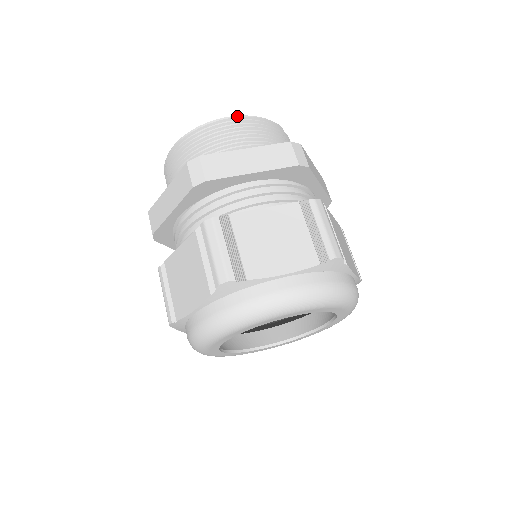
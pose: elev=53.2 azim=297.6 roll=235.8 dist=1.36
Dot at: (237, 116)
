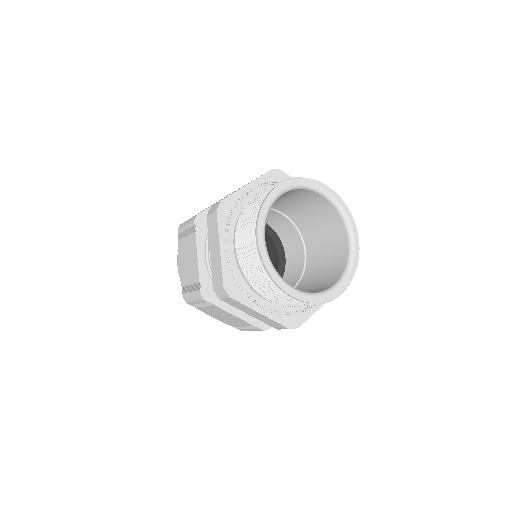
Dot at: occluded
